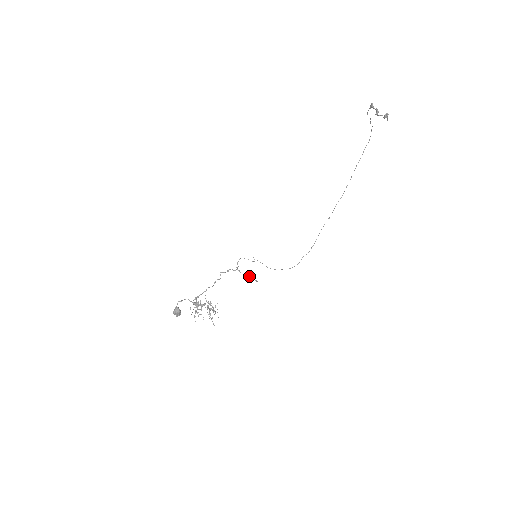
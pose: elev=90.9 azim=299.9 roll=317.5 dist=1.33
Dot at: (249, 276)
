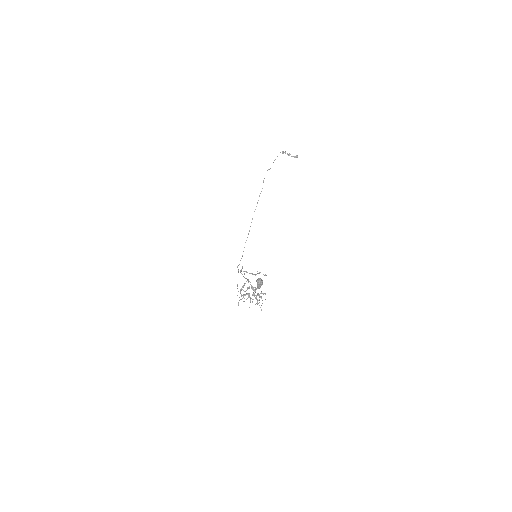
Dot at: (256, 274)
